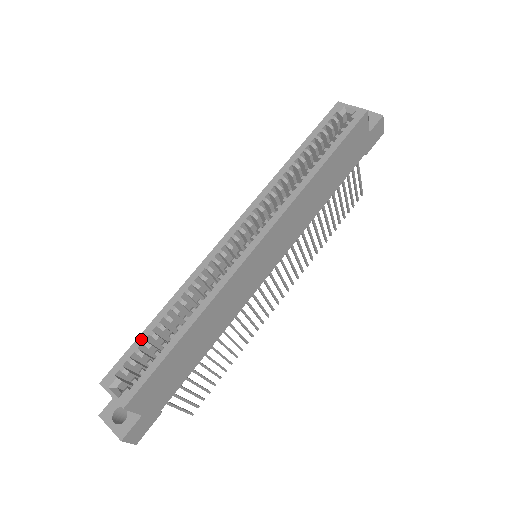
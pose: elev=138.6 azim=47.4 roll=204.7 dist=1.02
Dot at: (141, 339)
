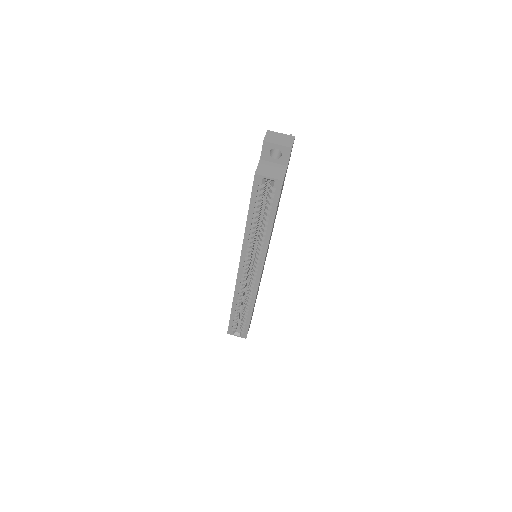
Dot at: (232, 319)
